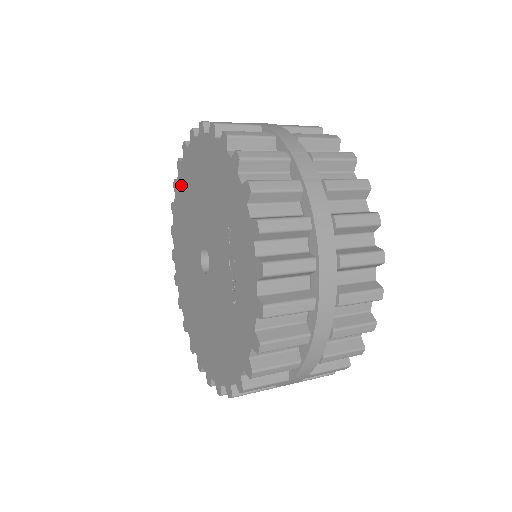
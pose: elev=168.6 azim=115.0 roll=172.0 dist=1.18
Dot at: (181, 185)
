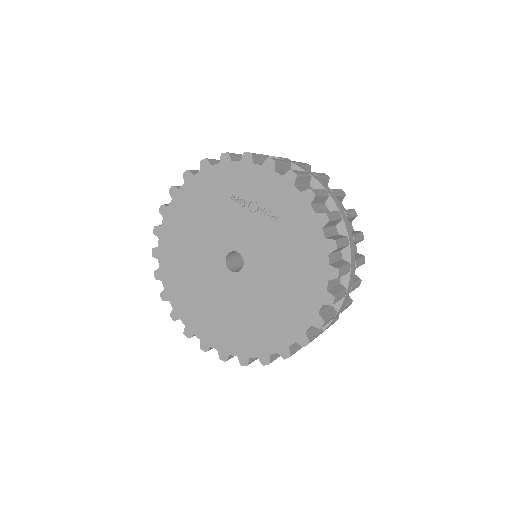
Dot at: (171, 279)
